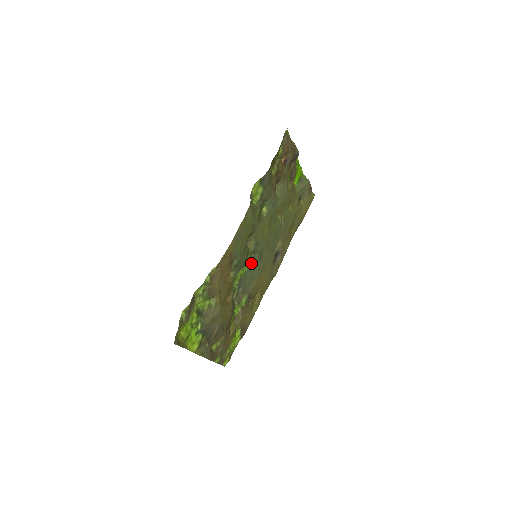
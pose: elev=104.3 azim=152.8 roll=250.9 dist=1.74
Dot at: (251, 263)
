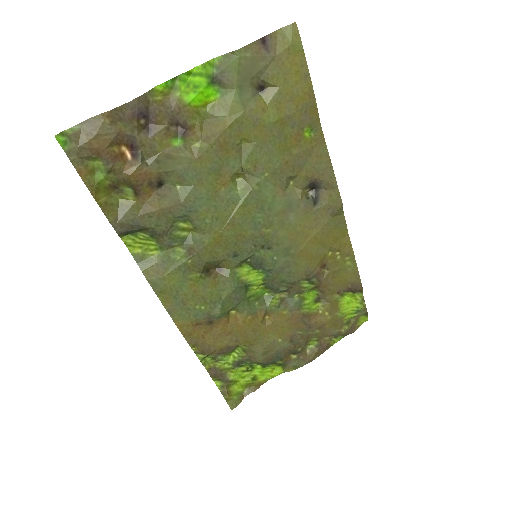
Dot at: (260, 265)
